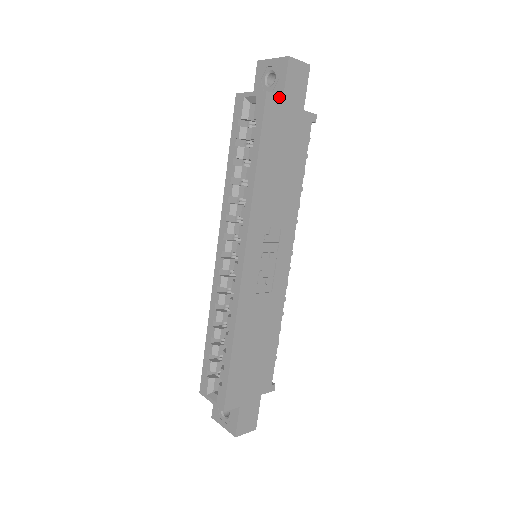
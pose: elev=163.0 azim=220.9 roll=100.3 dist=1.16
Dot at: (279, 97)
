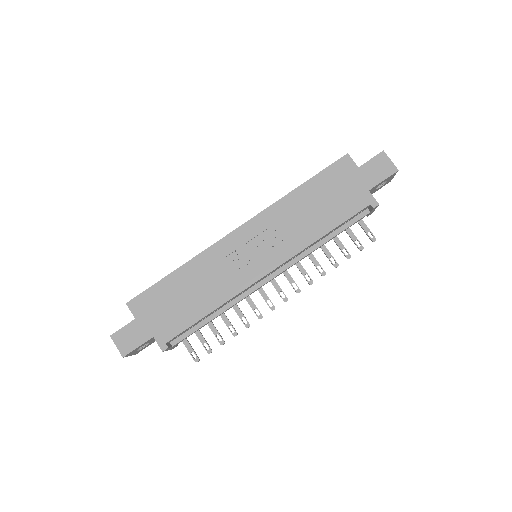
Dot at: (355, 165)
